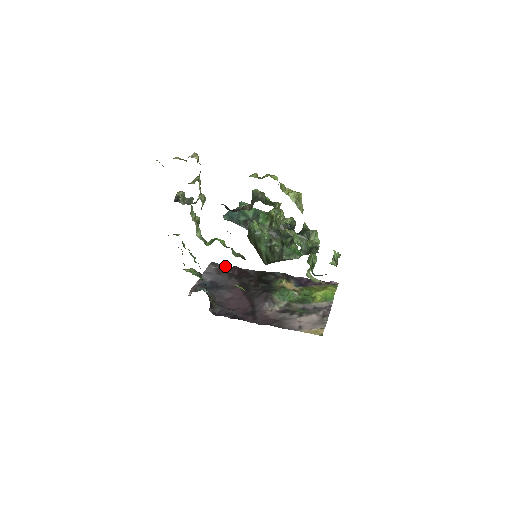
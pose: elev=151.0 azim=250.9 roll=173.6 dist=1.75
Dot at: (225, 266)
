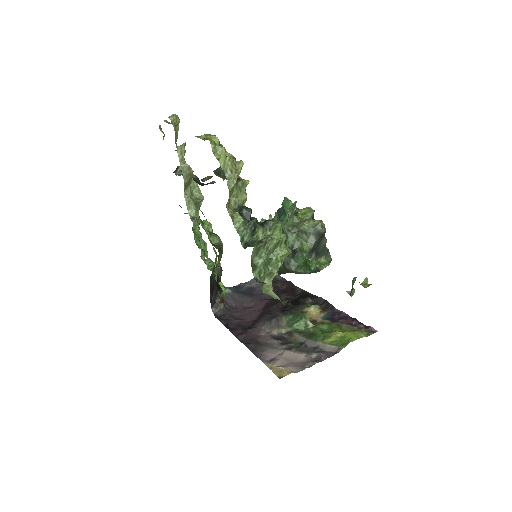
Dot at: (282, 278)
